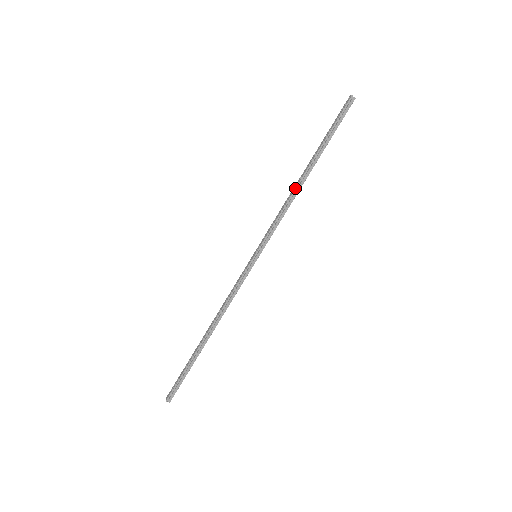
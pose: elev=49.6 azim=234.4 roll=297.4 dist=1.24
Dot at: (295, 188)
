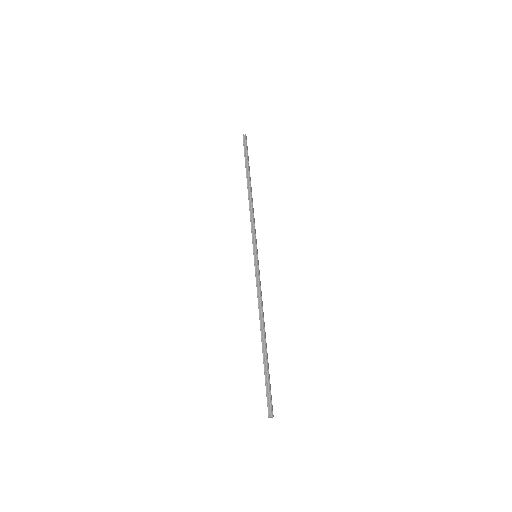
Dot at: (248, 199)
